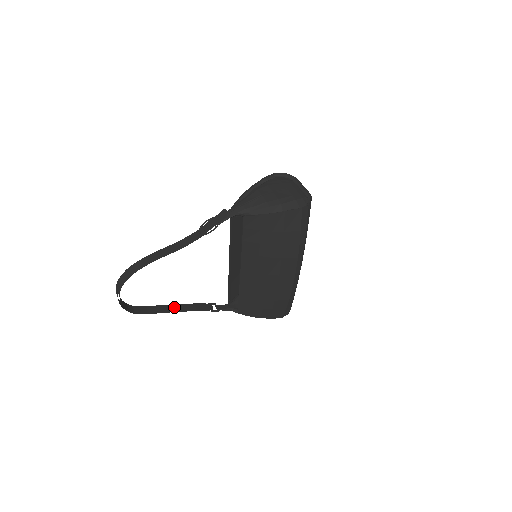
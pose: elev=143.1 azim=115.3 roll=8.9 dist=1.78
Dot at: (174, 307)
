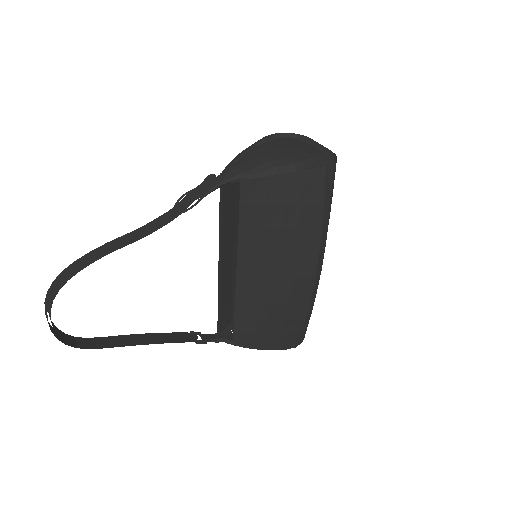
Dot at: (140, 338)
